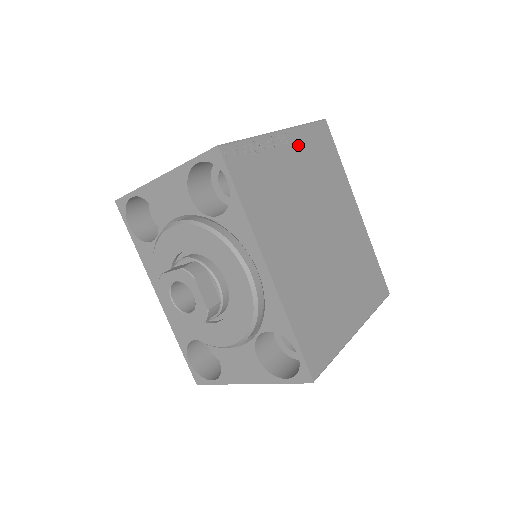
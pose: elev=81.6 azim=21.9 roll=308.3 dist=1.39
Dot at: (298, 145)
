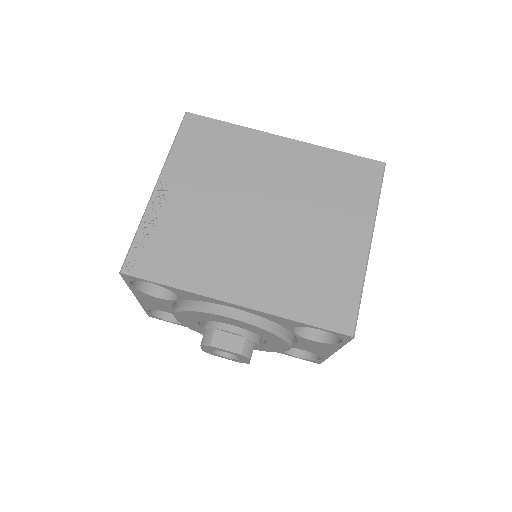
Dot at: (180, 174)
